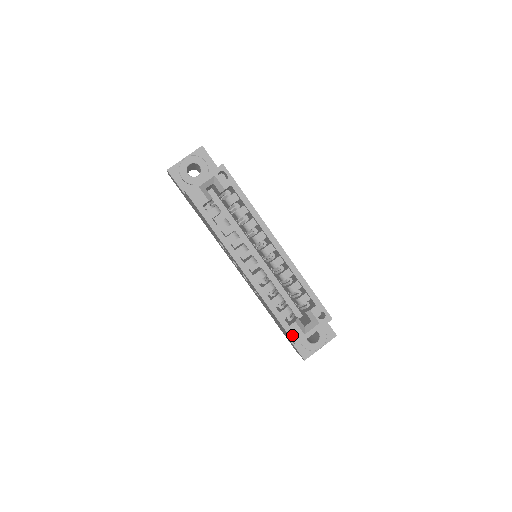
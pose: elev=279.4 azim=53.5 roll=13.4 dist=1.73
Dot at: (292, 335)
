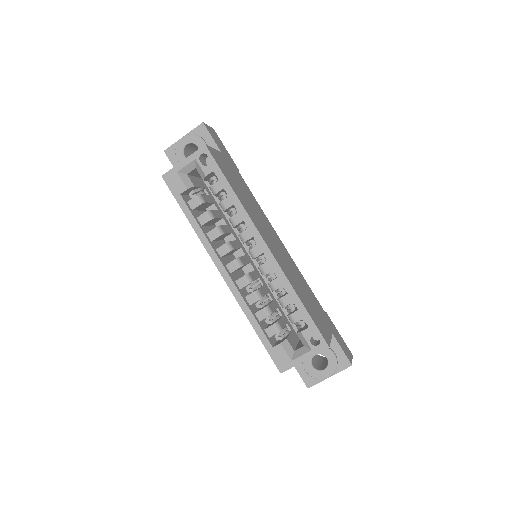
Dot at: (276, 359)
